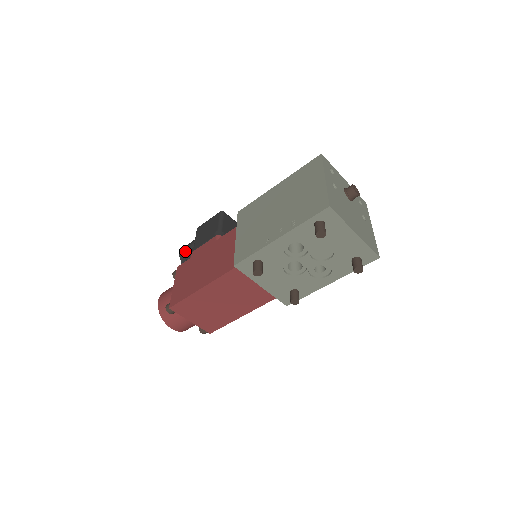
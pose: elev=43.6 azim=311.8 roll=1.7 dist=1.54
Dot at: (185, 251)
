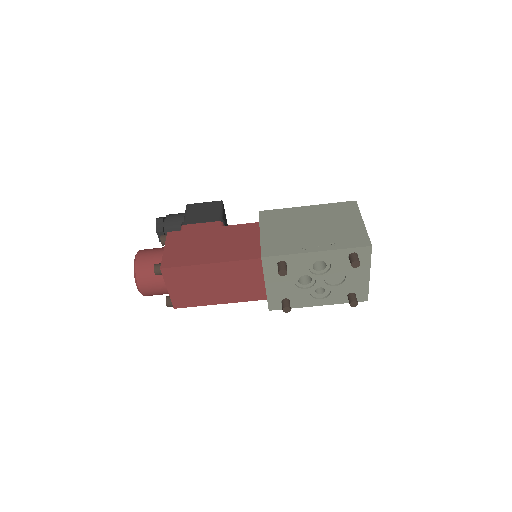
Dot at: (167, 220)
